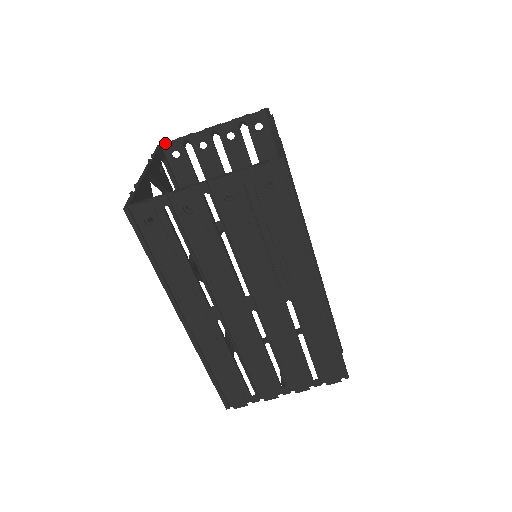
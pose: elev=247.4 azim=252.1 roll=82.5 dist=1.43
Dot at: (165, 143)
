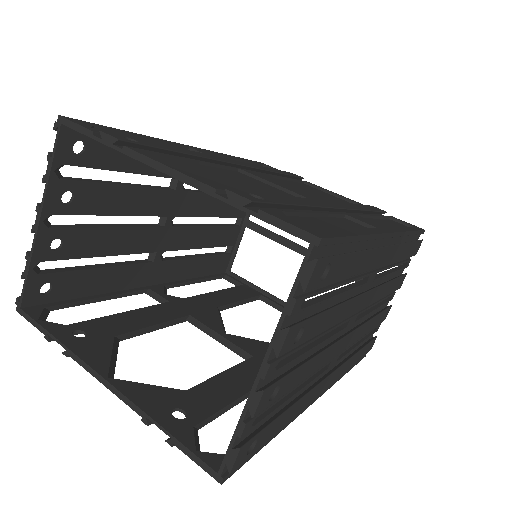
Dot at: (21, 301)
